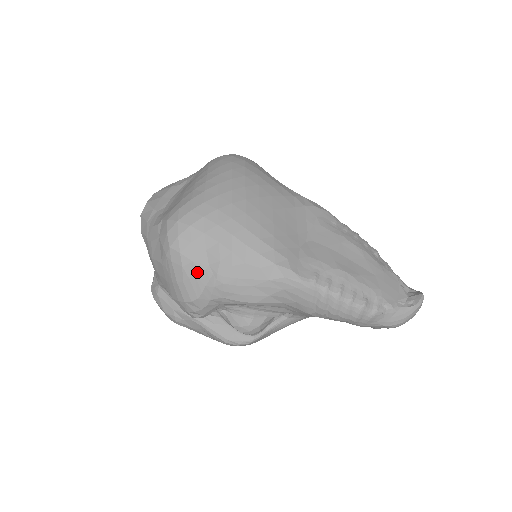
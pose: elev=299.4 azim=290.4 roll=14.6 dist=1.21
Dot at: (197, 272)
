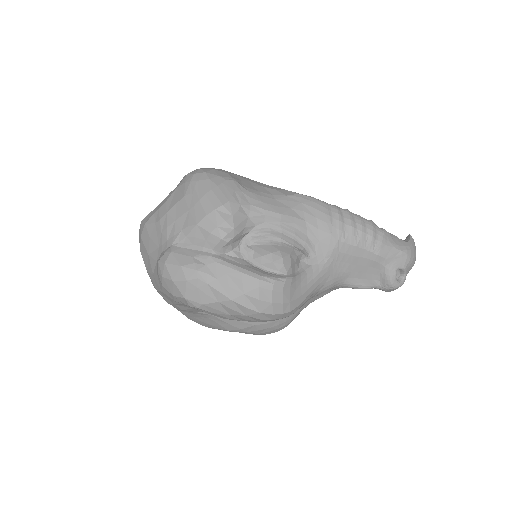
Dot at: (224, 181)
